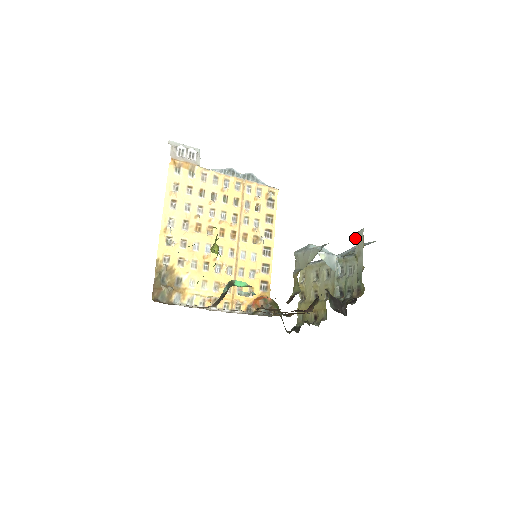
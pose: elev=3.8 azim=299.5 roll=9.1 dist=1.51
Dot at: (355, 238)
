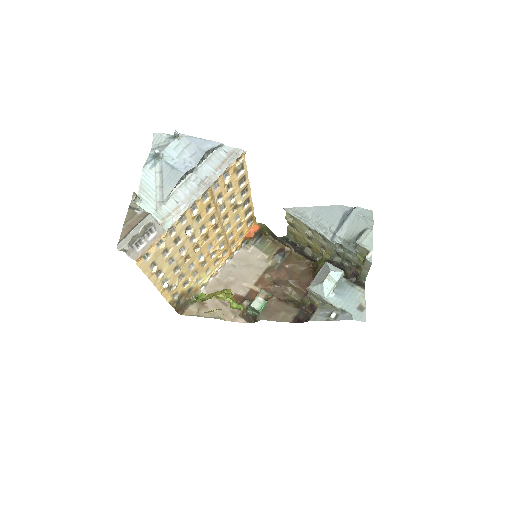
Dot at: (358, 245)
